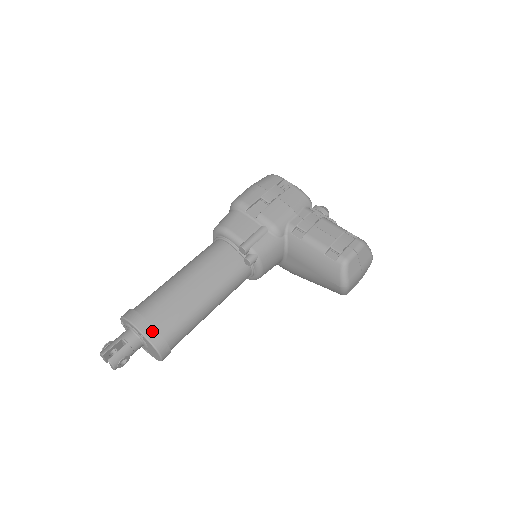
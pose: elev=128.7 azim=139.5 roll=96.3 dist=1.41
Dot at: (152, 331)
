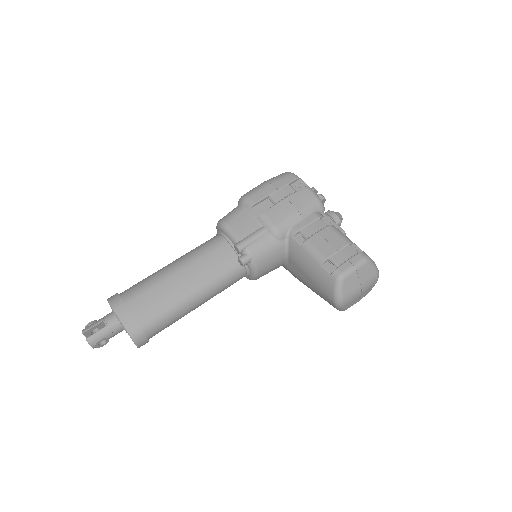
Dot at: (130, 318)
